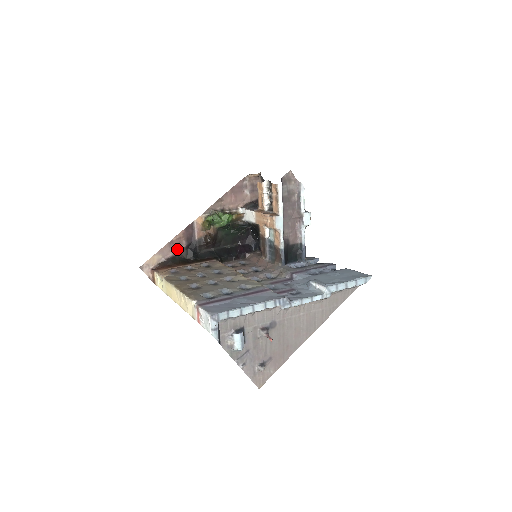
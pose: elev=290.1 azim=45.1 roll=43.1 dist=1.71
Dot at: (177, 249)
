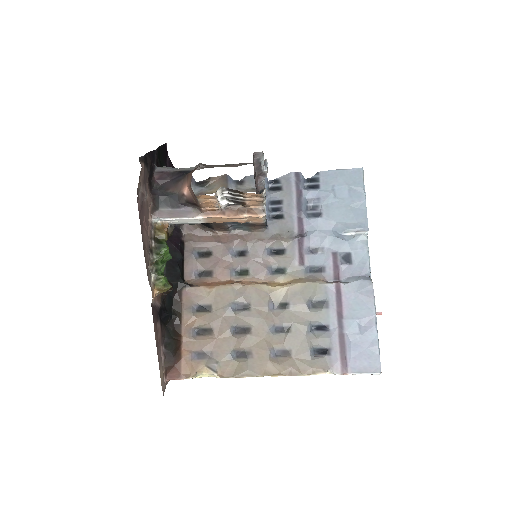
Dot at: (160, 338)
